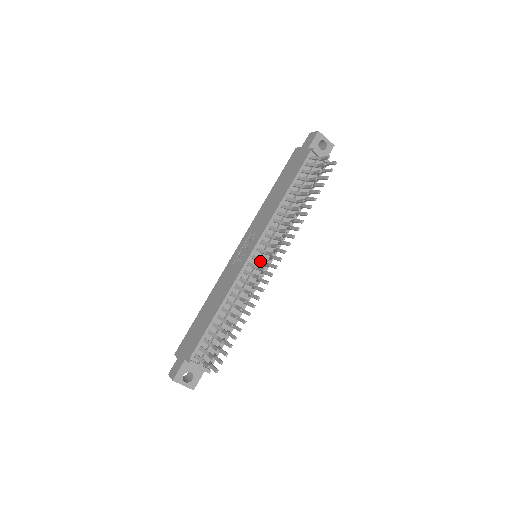
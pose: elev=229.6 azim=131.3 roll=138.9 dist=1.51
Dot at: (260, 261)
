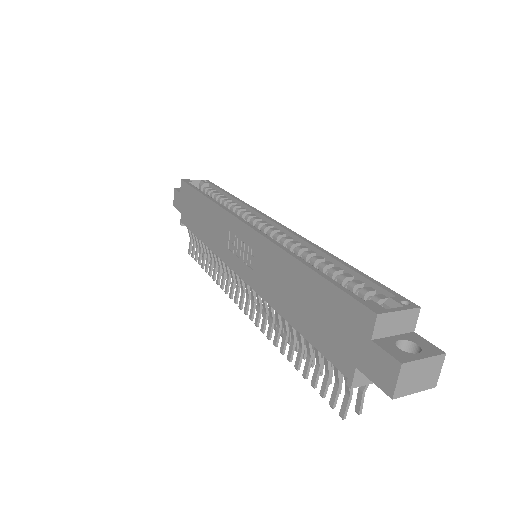
Dot at: (241, 288)
